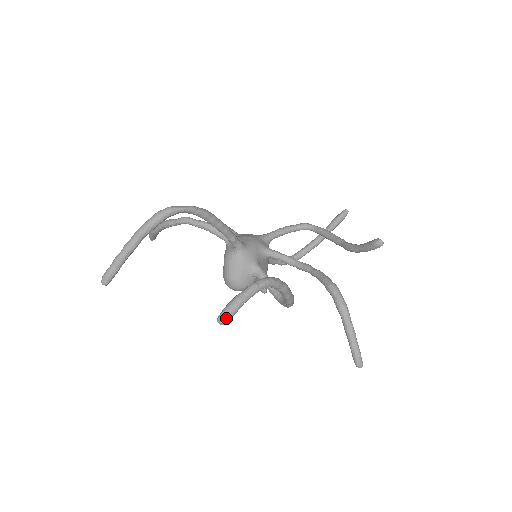
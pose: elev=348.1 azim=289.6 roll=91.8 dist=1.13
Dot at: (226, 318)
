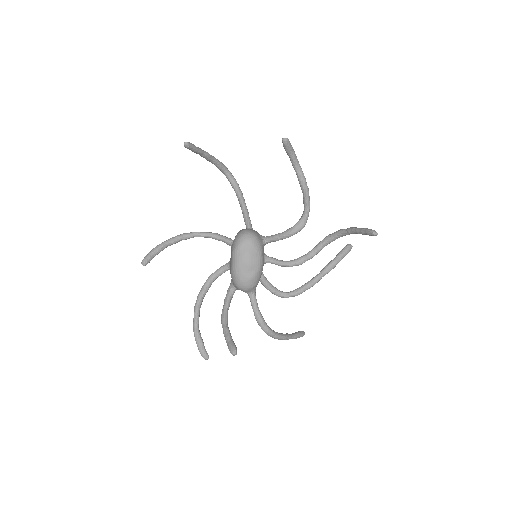
Dot at: (288, 140)
